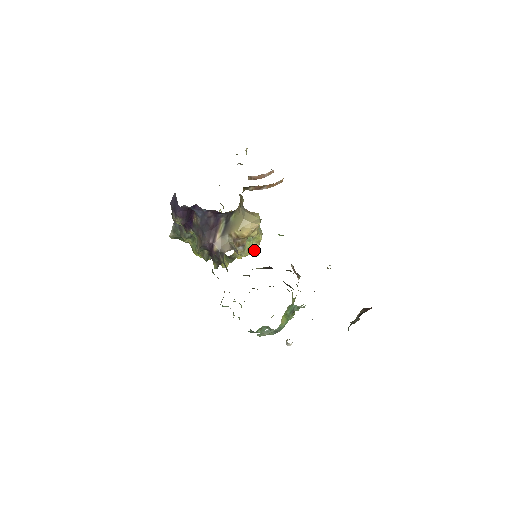
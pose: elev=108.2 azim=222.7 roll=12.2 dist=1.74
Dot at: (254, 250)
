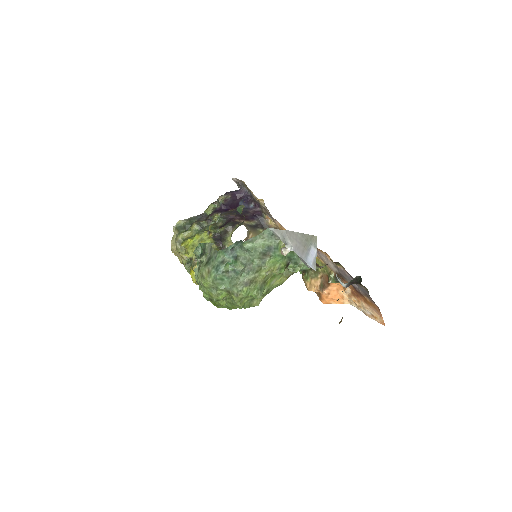
Dot at: occluded
